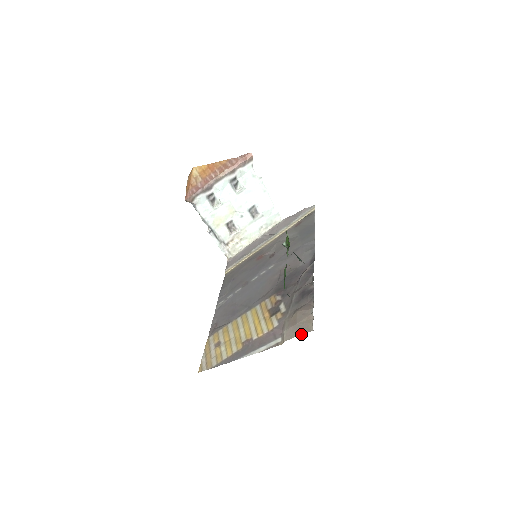
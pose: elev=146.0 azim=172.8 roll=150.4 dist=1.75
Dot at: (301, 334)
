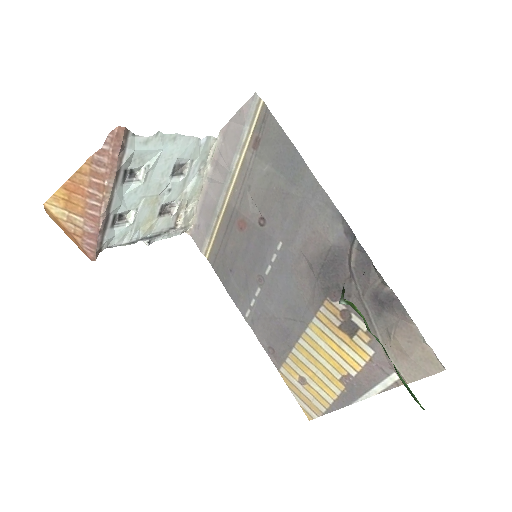
Dot at: occluded
